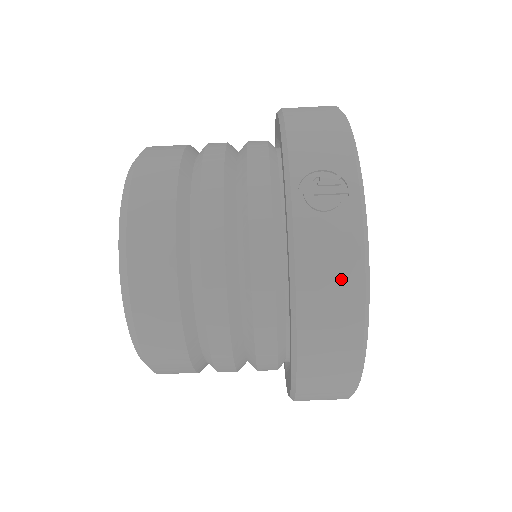
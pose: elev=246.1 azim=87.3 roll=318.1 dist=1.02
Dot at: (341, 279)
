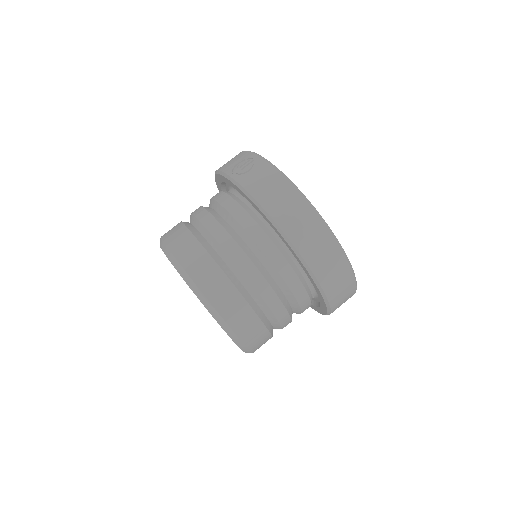
Dot at: (275, 185)
